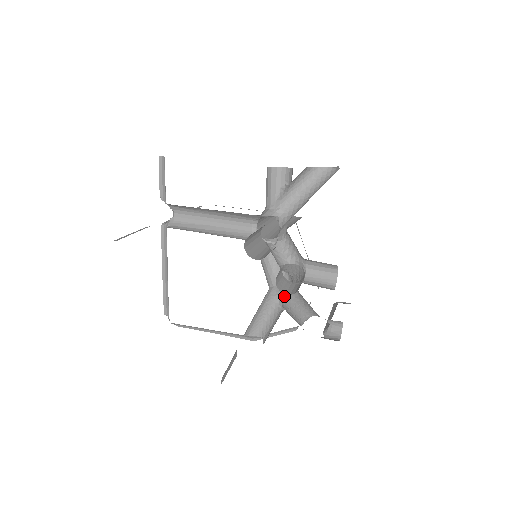
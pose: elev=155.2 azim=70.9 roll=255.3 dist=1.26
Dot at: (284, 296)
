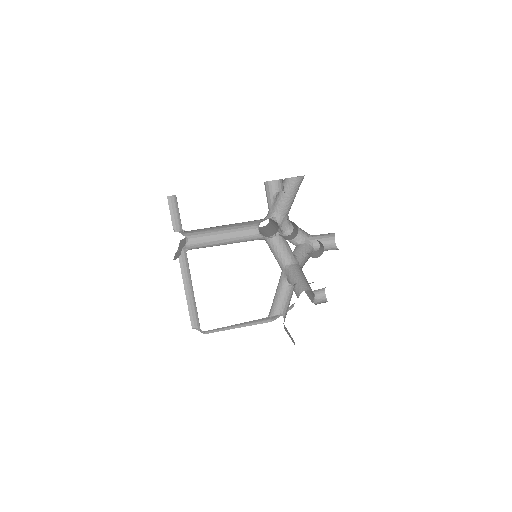
Dot at: (288, 277)
